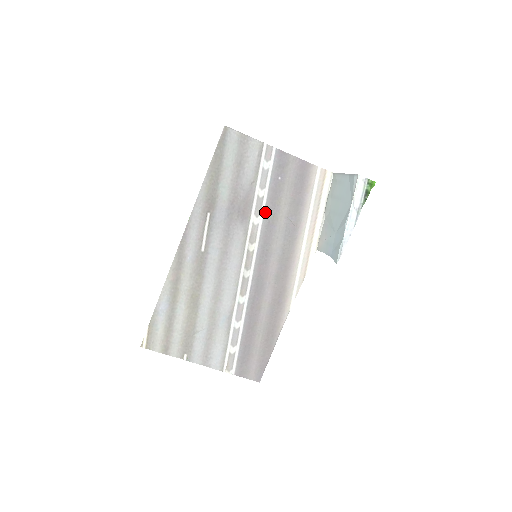
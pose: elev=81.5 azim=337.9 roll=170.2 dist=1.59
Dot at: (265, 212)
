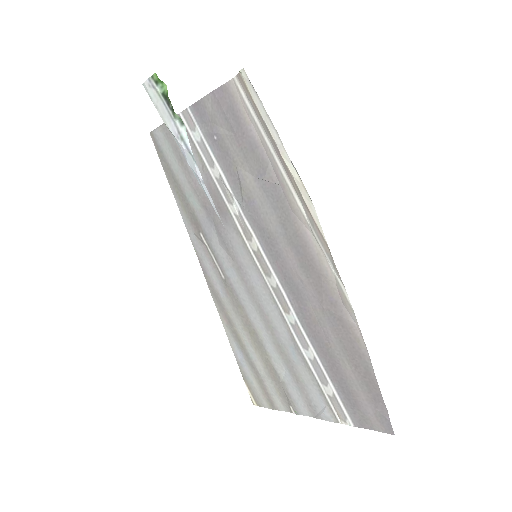
Dot at: (234, 192)
